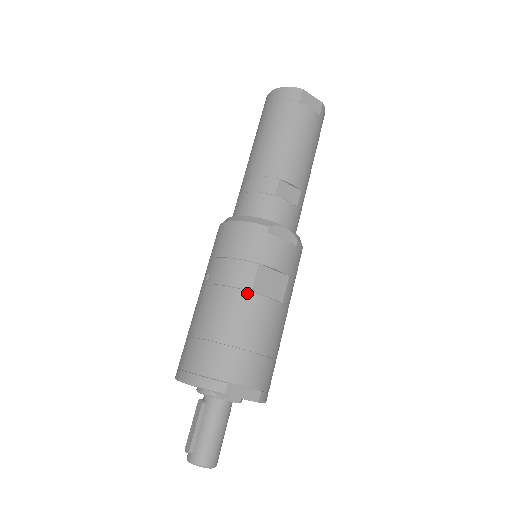
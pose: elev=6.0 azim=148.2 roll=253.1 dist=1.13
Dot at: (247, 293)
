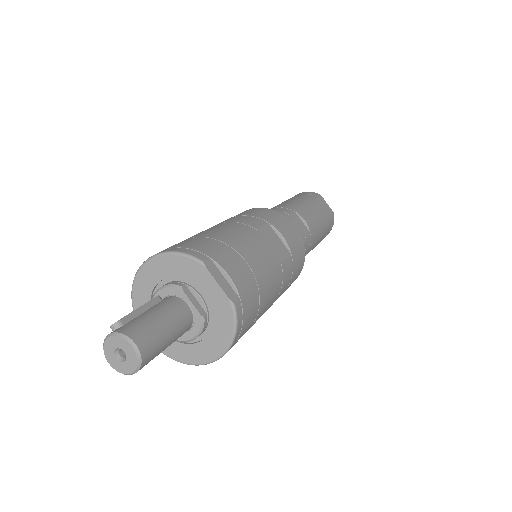
Dot at: (252, 228)
